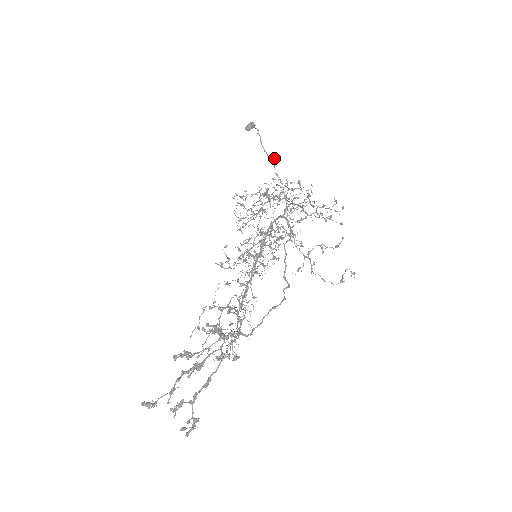
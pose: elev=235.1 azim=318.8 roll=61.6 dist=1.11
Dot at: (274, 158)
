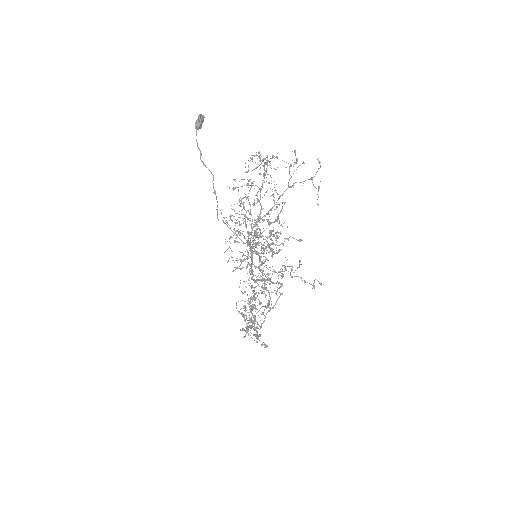
Dot at: occluded
